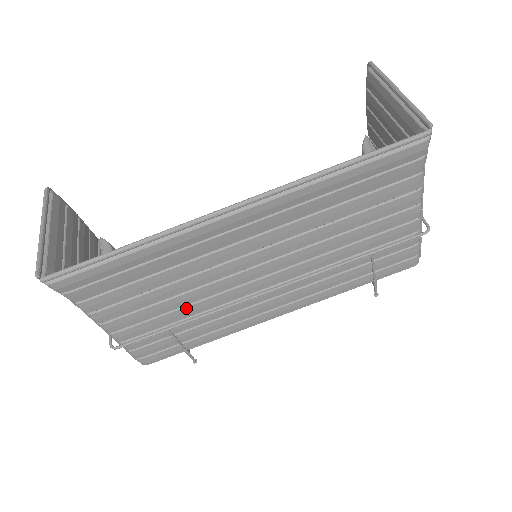
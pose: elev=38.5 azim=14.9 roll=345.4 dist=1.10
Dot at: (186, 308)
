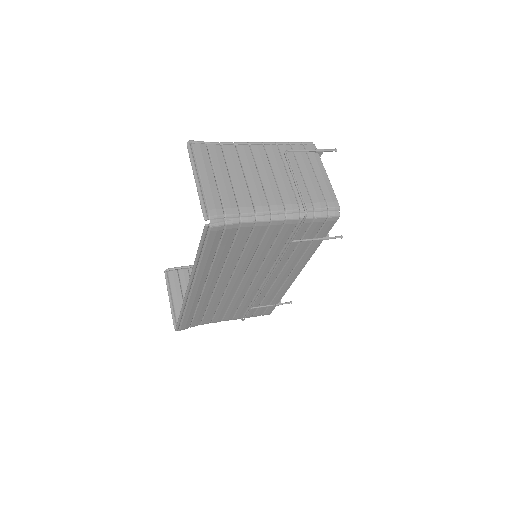
Dot at: (243, 302)
